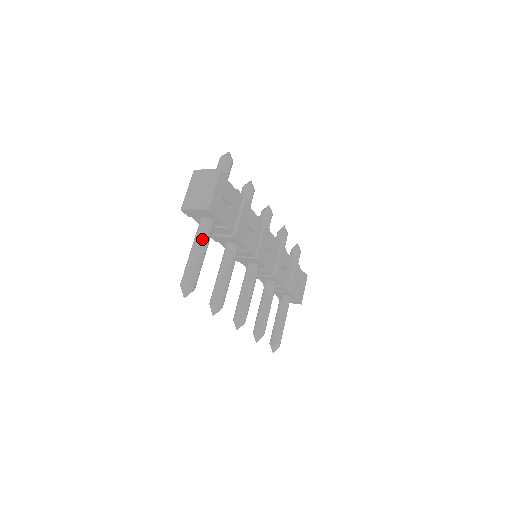
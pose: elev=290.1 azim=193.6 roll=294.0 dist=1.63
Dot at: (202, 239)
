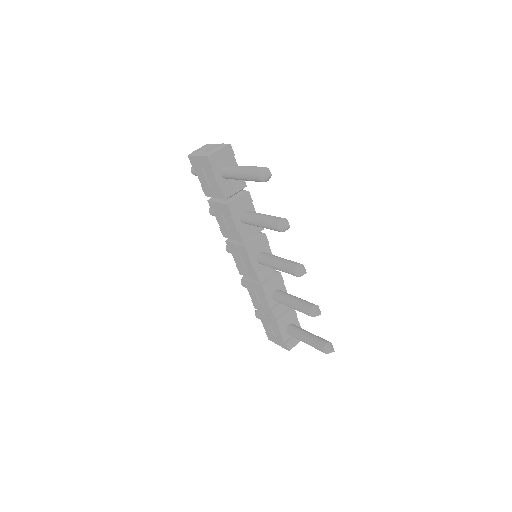
Dot at: occluded
